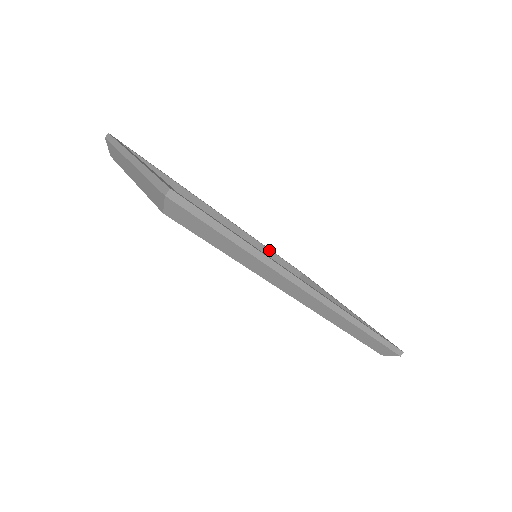
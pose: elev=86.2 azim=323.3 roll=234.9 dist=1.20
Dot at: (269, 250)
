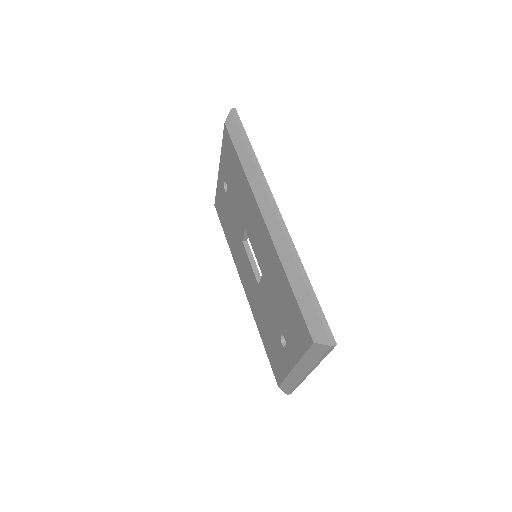
Dot at: occluded
